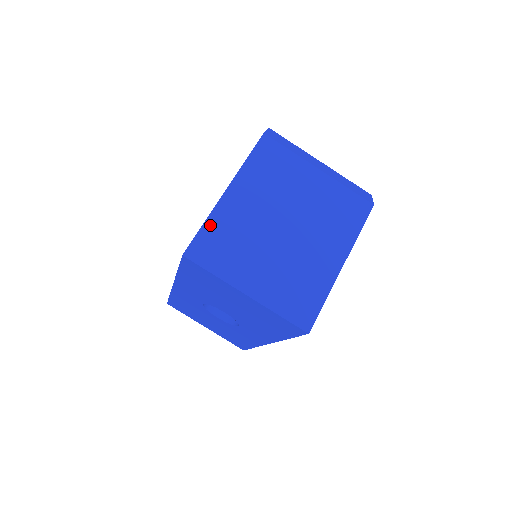
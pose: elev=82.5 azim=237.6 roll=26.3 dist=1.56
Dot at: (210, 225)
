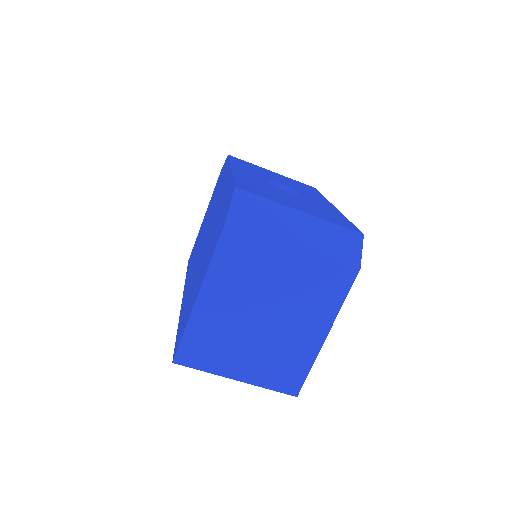
Dot at: (190, 332)
